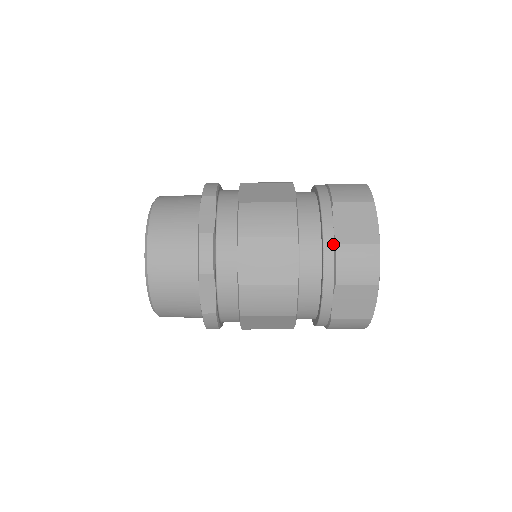
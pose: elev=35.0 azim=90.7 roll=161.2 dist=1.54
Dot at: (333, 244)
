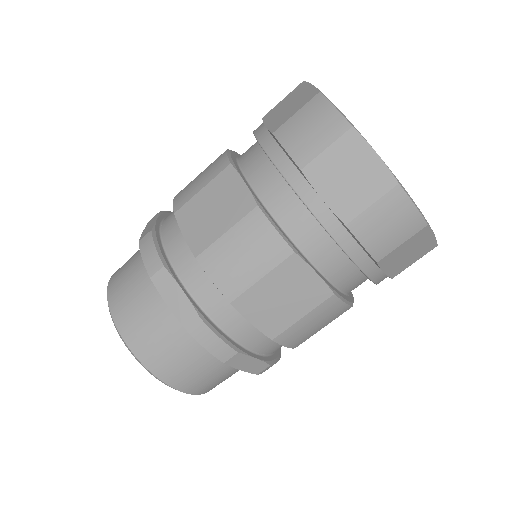
Dot at: (272, 138)
